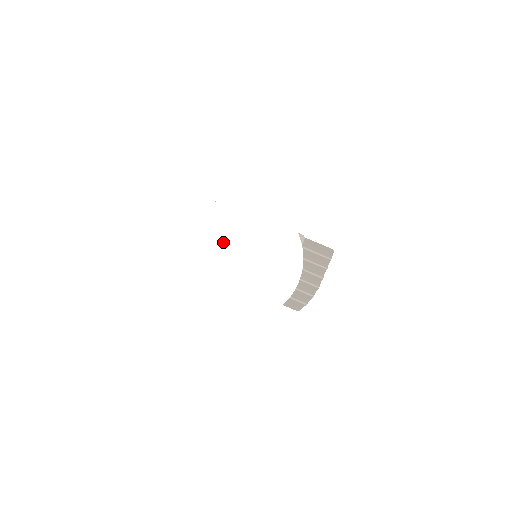
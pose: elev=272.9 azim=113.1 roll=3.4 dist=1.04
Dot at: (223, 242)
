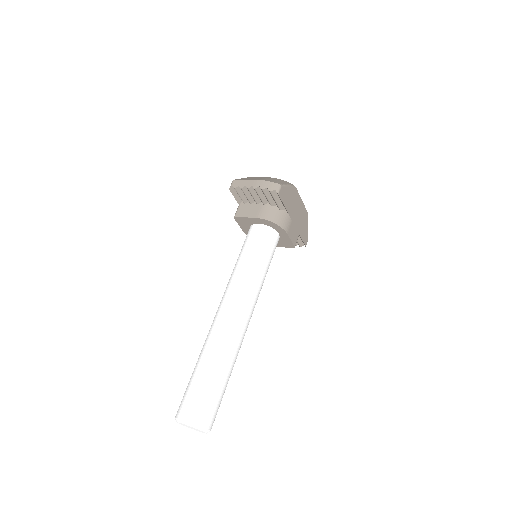
Dot at: (190, 427)
